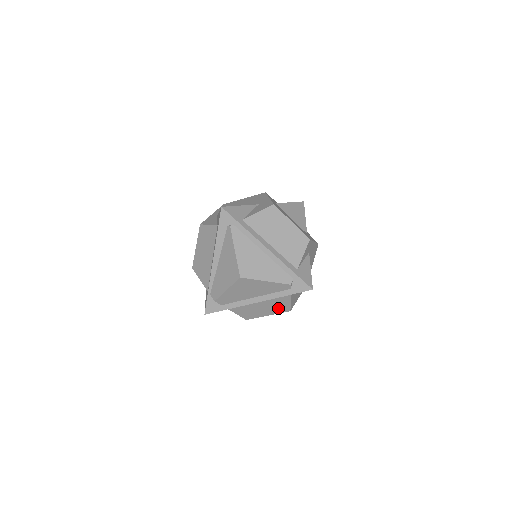
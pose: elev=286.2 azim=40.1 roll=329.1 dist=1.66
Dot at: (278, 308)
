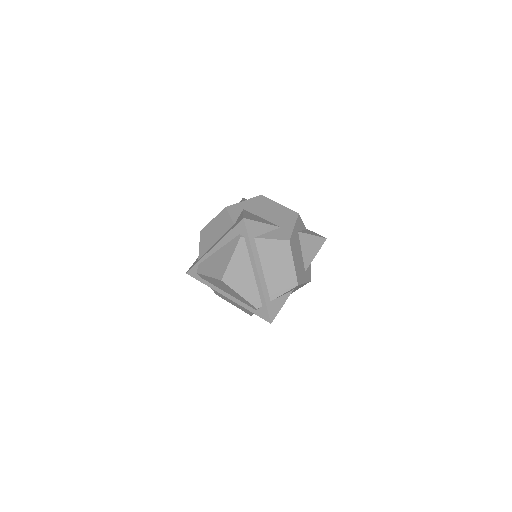
Dot at: (243, 308)
